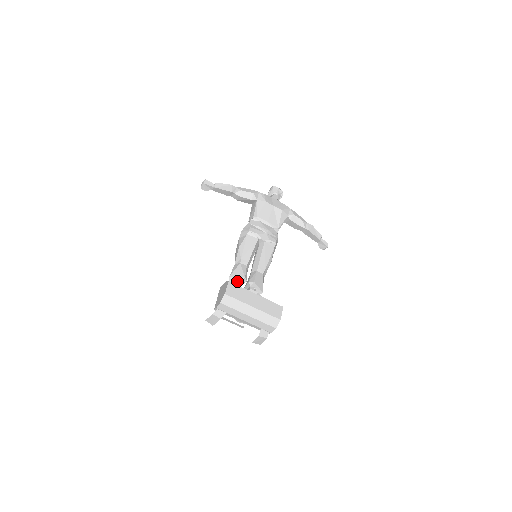
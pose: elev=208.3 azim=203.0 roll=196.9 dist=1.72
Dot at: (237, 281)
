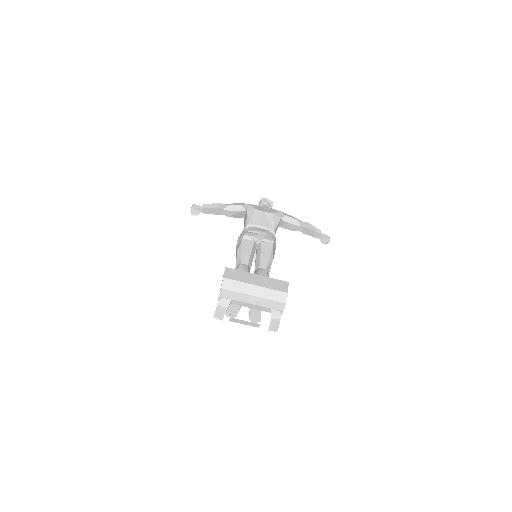
Dot at: occluded
